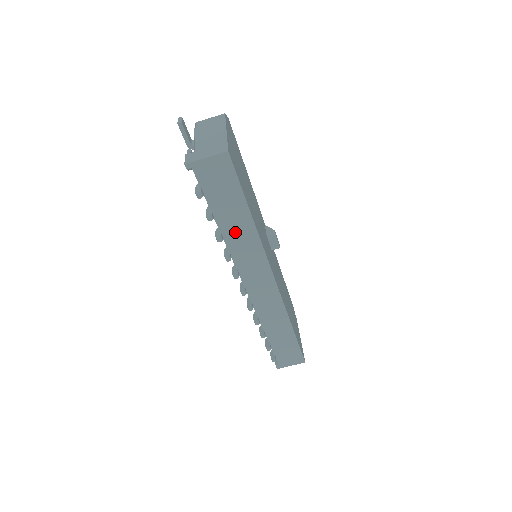
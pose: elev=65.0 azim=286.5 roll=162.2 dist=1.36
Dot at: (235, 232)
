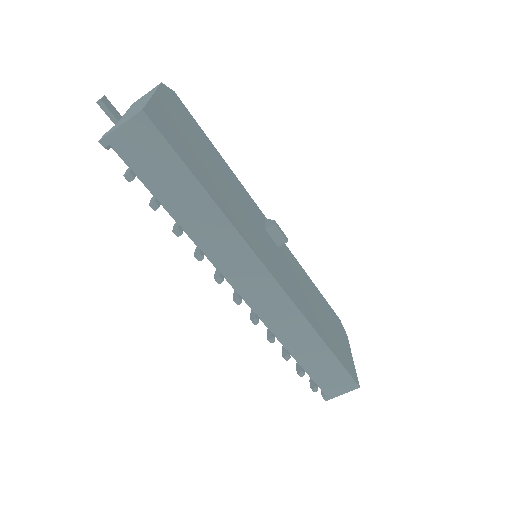
Dot at: (196, 220)
